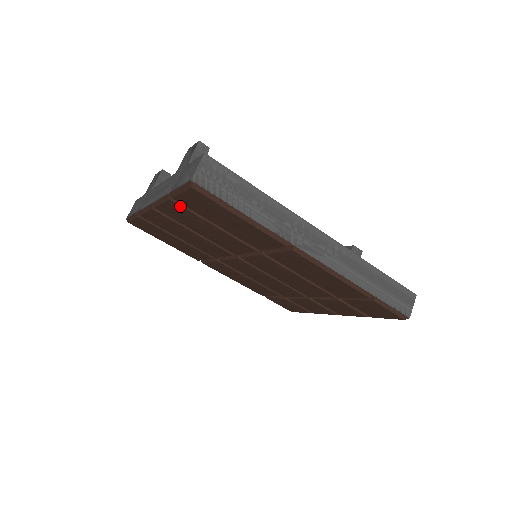
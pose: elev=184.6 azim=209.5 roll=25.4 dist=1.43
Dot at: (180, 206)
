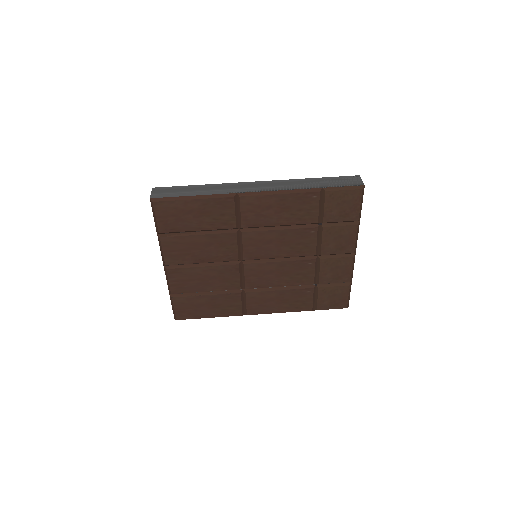
Dot at: (169, 238)
